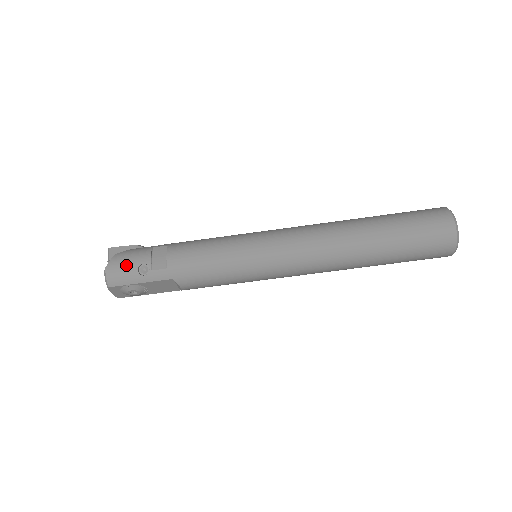
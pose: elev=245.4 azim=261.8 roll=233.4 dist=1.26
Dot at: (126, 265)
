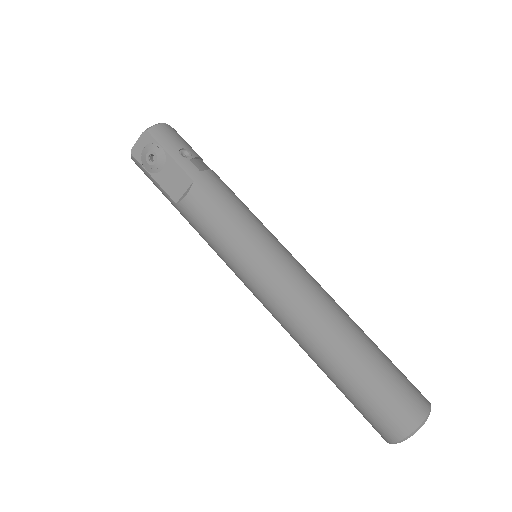
Dot at: (178, 138)
